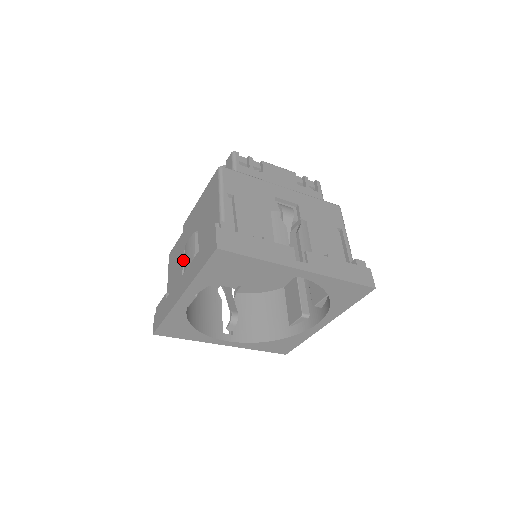
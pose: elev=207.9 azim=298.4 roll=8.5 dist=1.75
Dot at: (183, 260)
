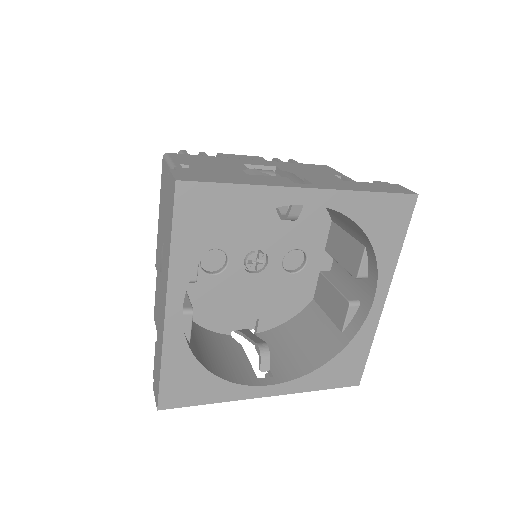
Dot at: occluded
